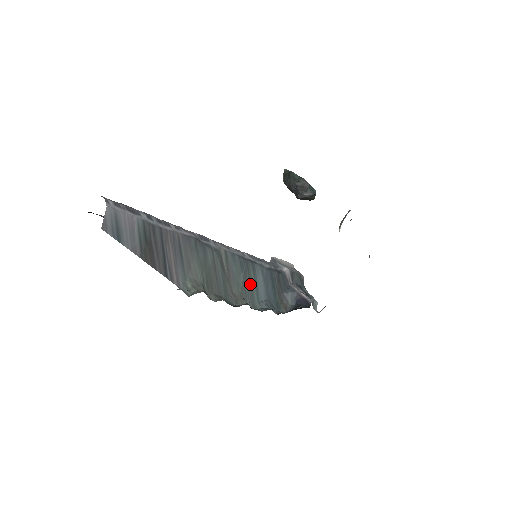
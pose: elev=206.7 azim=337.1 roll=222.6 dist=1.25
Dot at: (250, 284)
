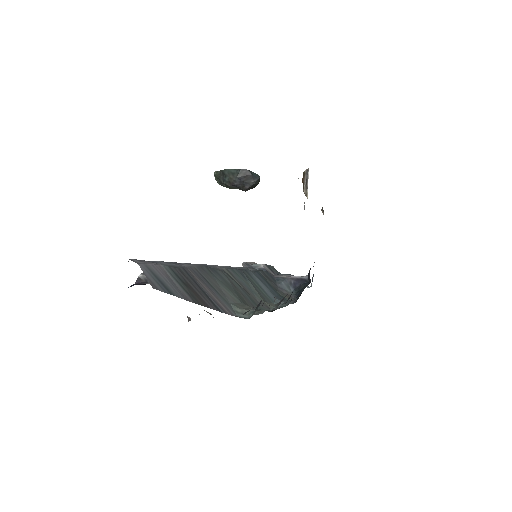
Dot at: (258, 289)
